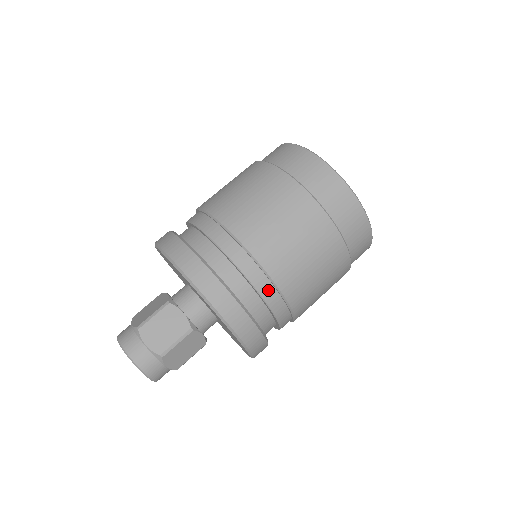
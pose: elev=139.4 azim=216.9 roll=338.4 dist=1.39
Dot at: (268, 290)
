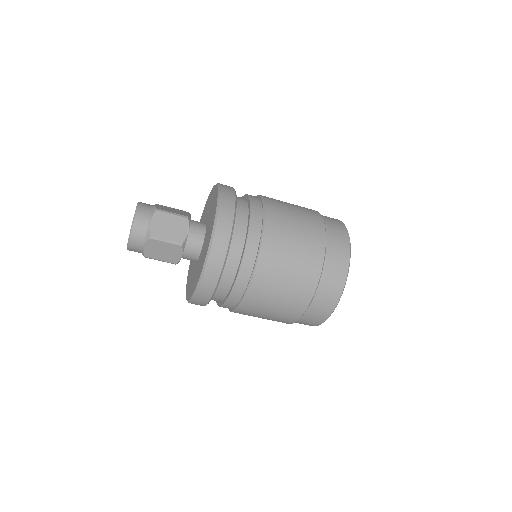
Dot at: (257, 211)
